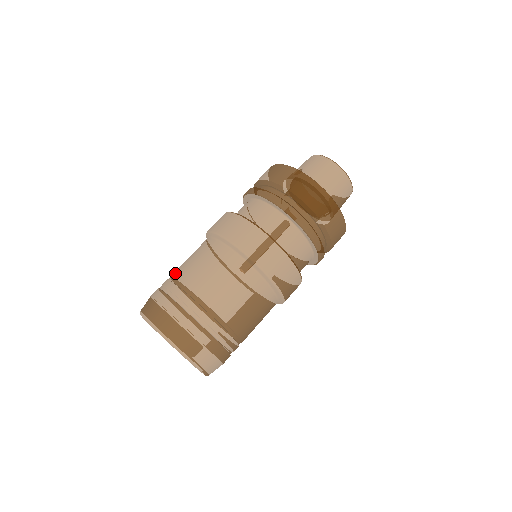
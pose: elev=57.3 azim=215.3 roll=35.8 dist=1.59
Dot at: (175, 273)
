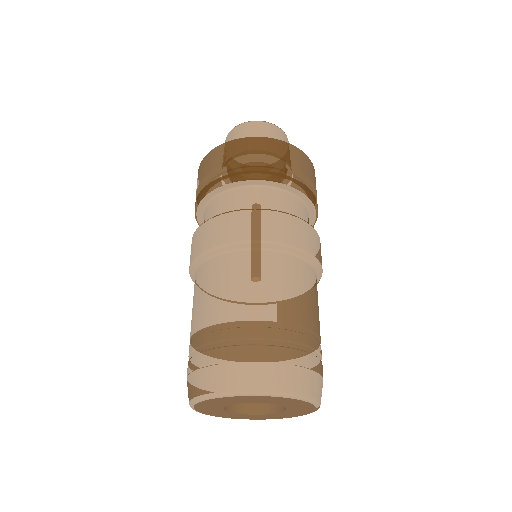
Dot at: (190, 334)
